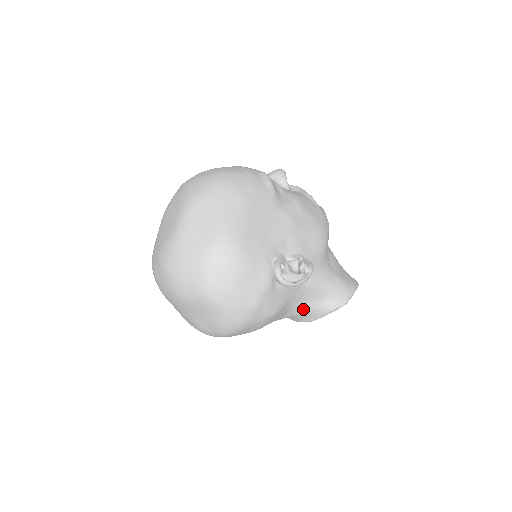
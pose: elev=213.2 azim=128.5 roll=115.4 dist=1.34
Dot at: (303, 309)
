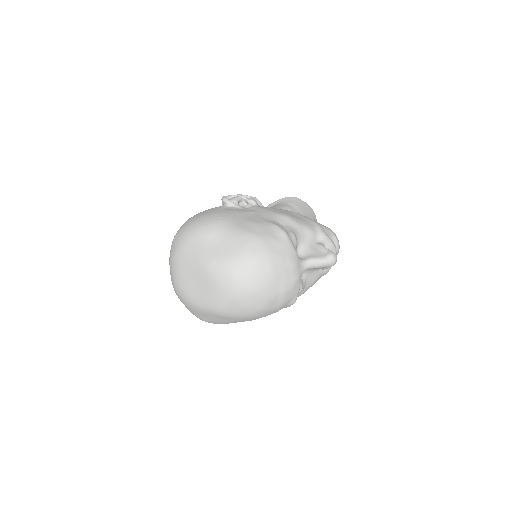
Dot at: occluded
